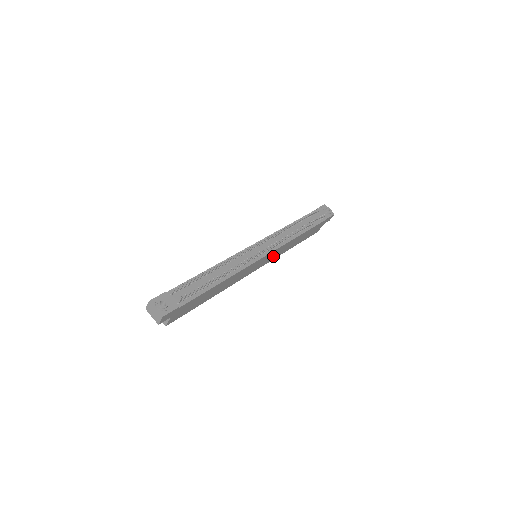
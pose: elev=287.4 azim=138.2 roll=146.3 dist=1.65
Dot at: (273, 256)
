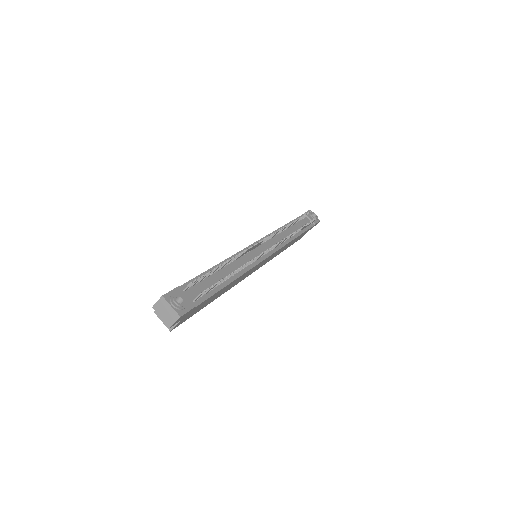
Dot at: (270, 258)
